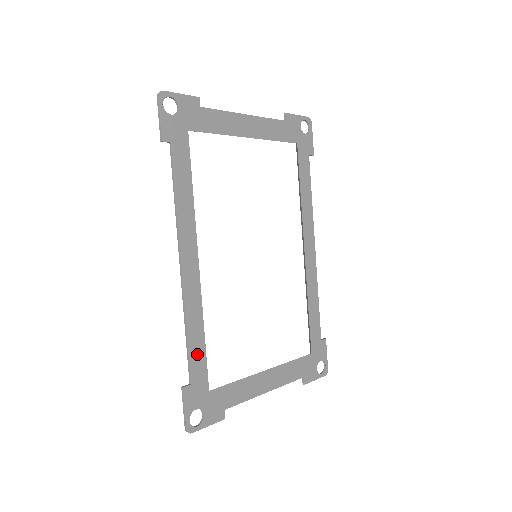
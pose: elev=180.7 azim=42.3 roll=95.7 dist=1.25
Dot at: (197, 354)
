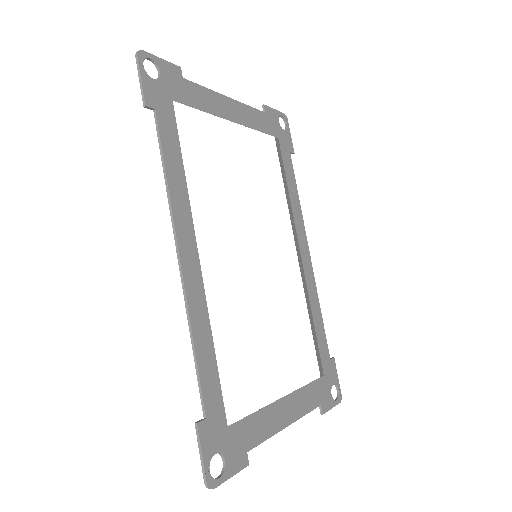
Dot at: (209, 376)
